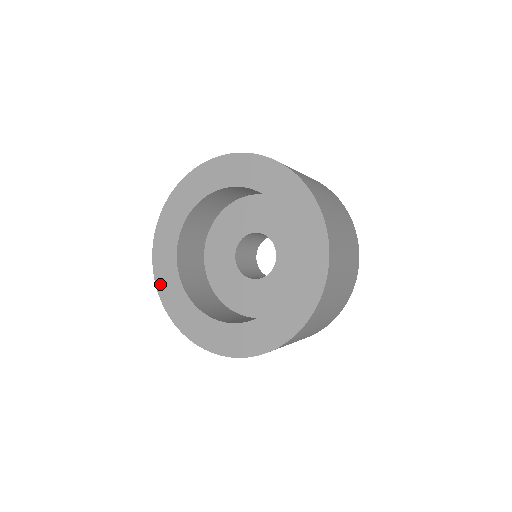
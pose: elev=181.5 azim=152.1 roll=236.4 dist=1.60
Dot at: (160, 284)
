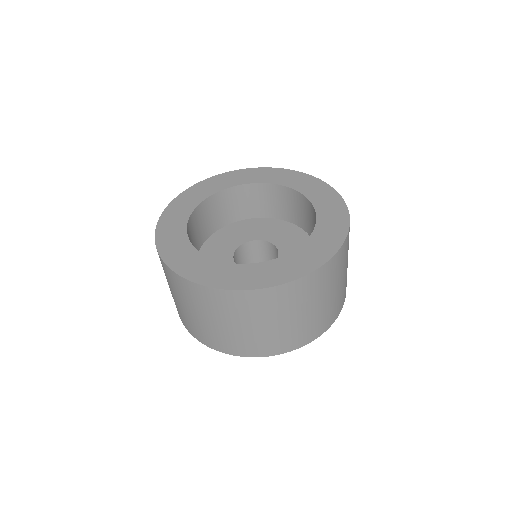
Dot at: (161, 232)
